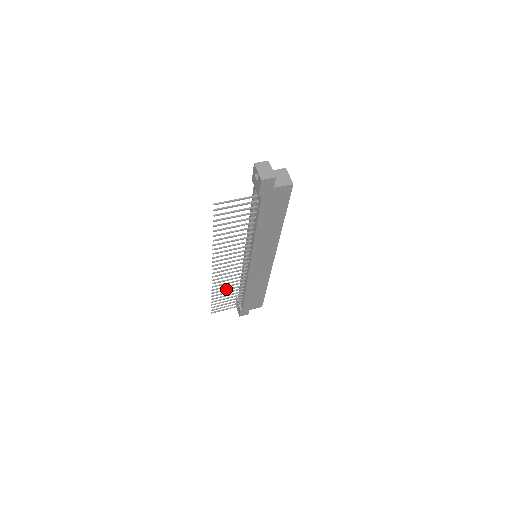
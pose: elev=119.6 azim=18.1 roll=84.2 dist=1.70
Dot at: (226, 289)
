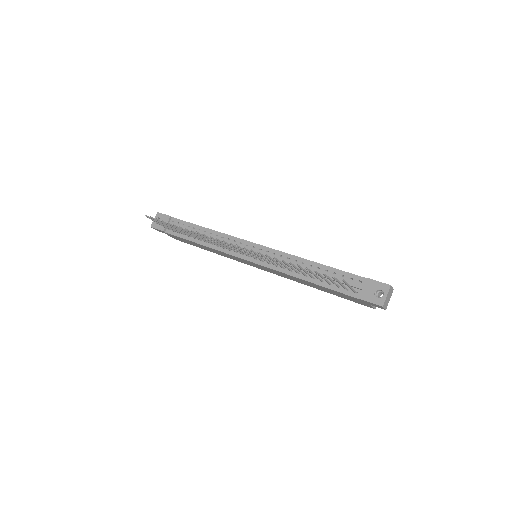
Dot at: (195, 234)
